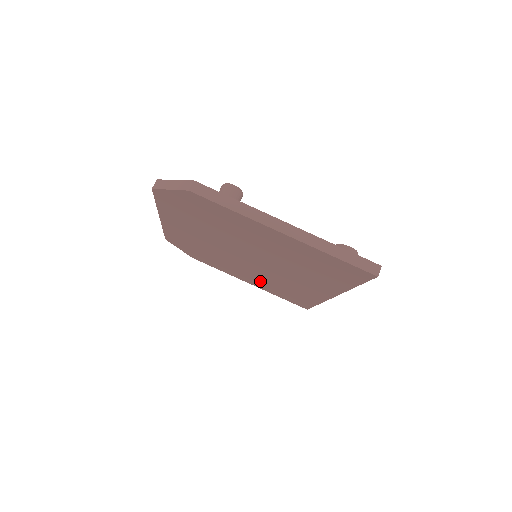
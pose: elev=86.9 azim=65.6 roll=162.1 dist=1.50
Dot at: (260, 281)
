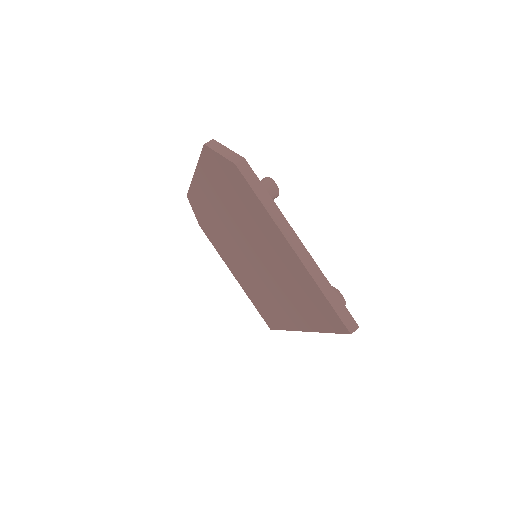
Dot at: (245, 280)
